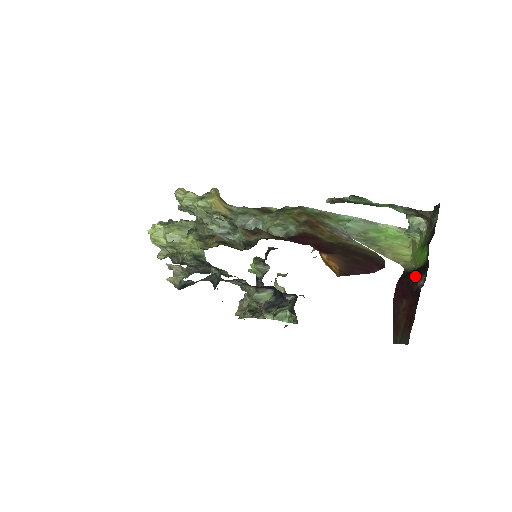
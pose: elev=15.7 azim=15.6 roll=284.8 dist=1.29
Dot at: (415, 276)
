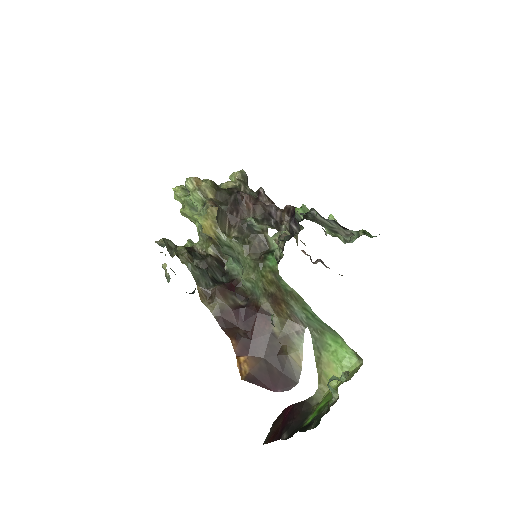
Dot at: (290, 425)
